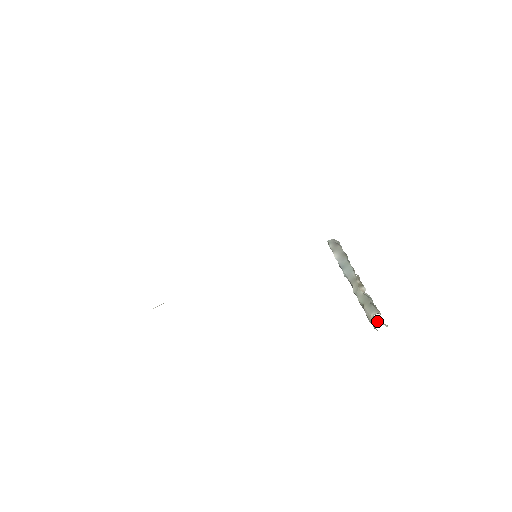
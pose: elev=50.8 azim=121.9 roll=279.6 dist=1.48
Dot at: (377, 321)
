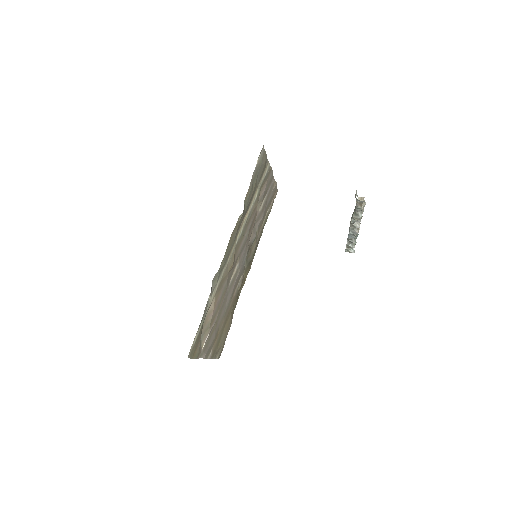
Dot at: (355, 196)
